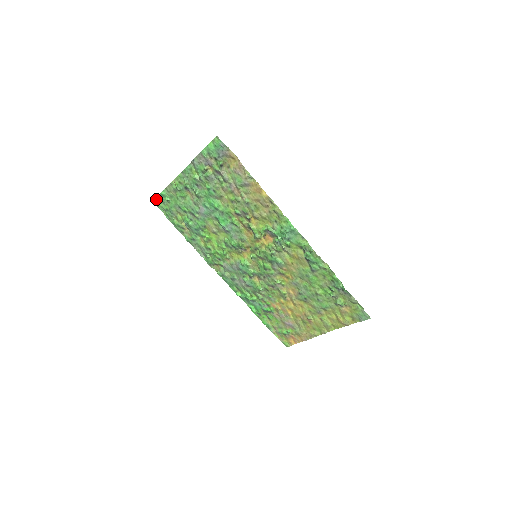
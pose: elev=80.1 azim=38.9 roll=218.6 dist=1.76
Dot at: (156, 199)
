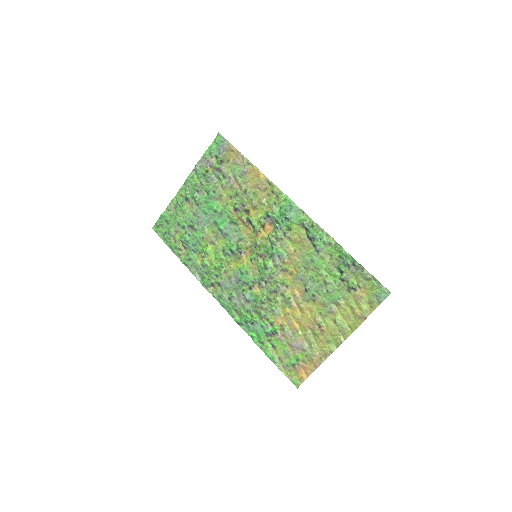
Dot at: (156, 224)
